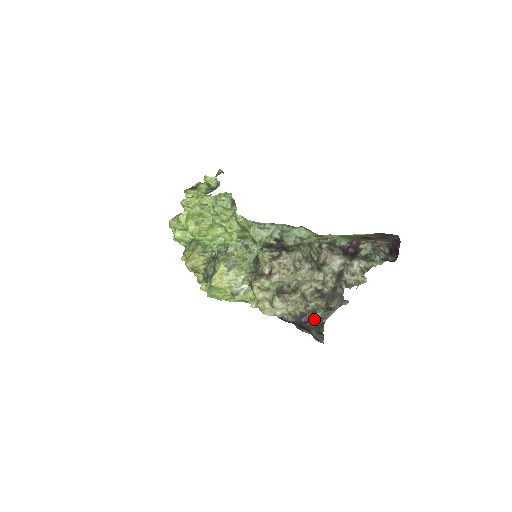
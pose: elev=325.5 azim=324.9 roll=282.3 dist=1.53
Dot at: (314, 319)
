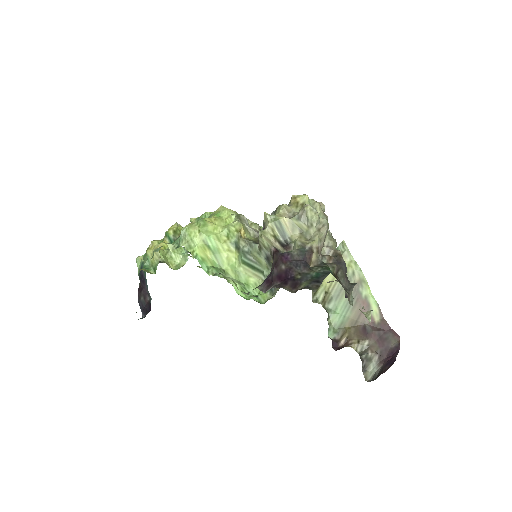
Dot at: (318, 268)
